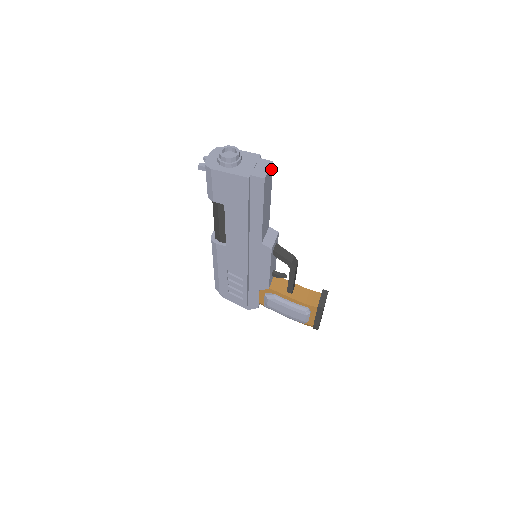
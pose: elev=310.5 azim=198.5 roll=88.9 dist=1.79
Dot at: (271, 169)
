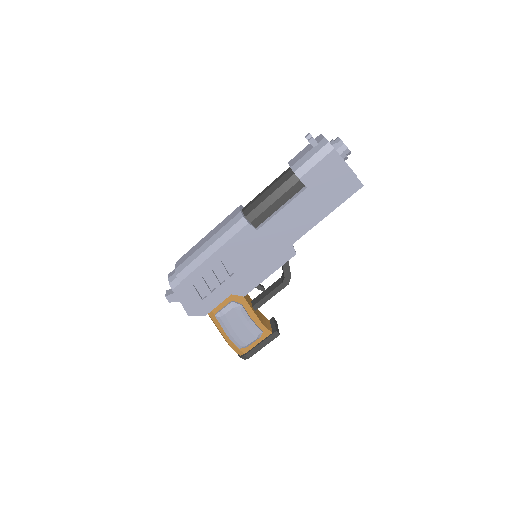
Dot at: occluded
